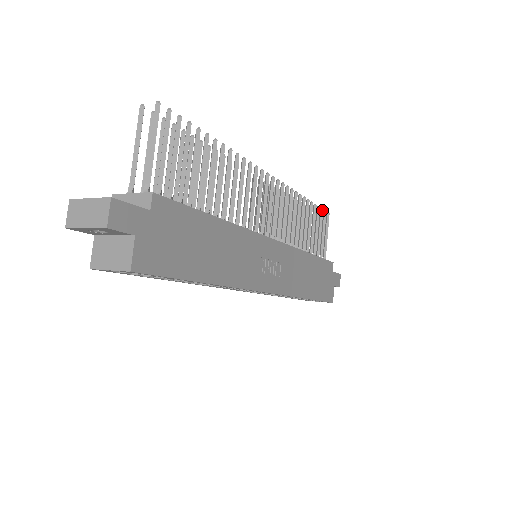
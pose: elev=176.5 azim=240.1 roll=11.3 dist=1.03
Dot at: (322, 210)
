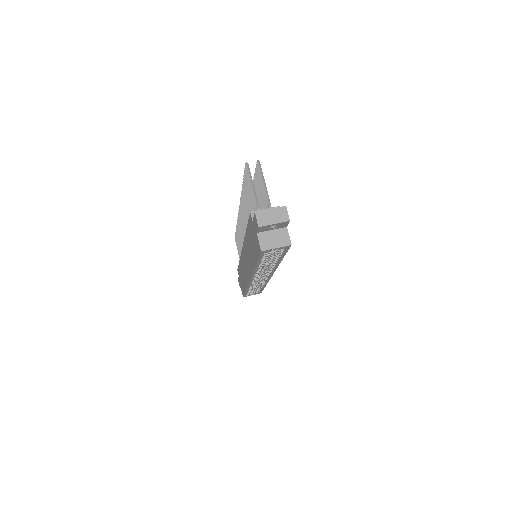
Dot at: occluded
